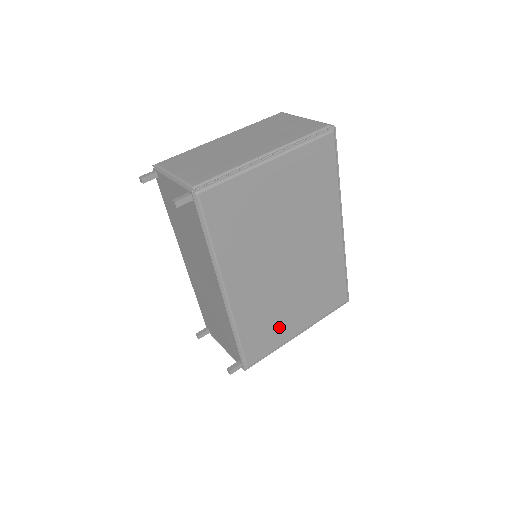
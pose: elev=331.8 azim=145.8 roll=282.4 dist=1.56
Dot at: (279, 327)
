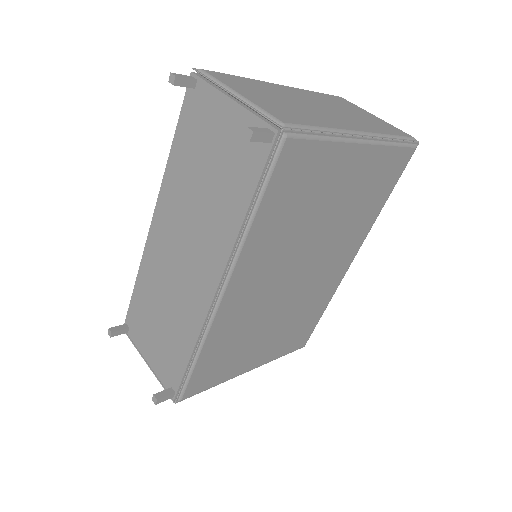
Dot at: (239, 357)
